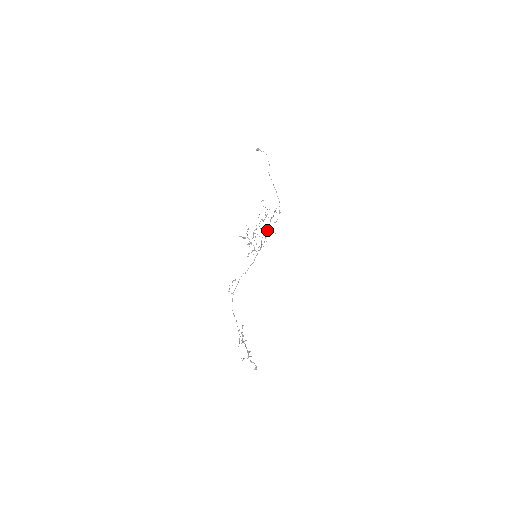
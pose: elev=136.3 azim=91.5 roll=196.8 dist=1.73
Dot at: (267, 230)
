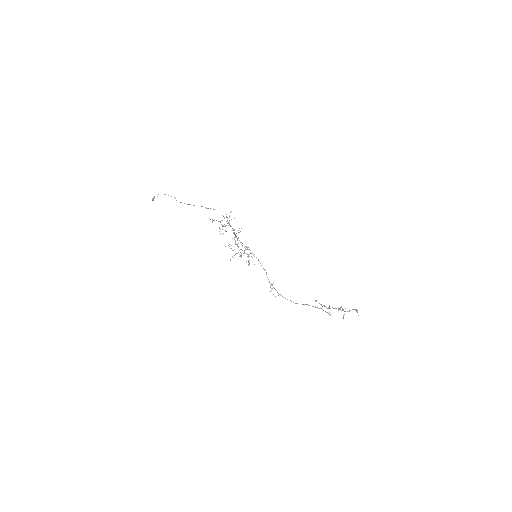
Dot at: (235, 234)
